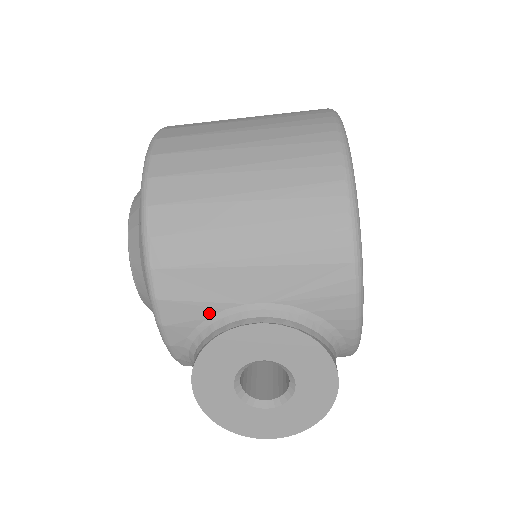
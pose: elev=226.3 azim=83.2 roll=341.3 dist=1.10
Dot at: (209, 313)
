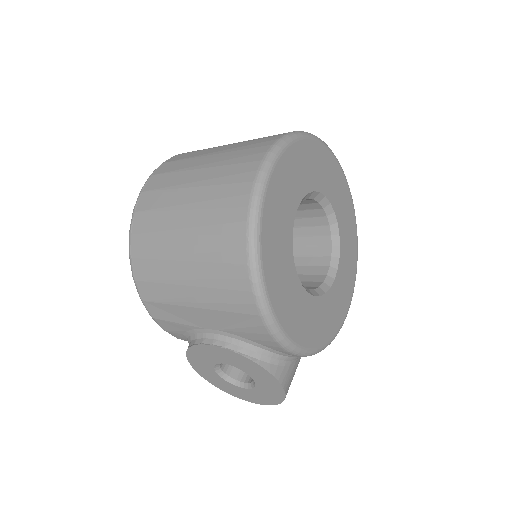
Dot at: (185, 329)
